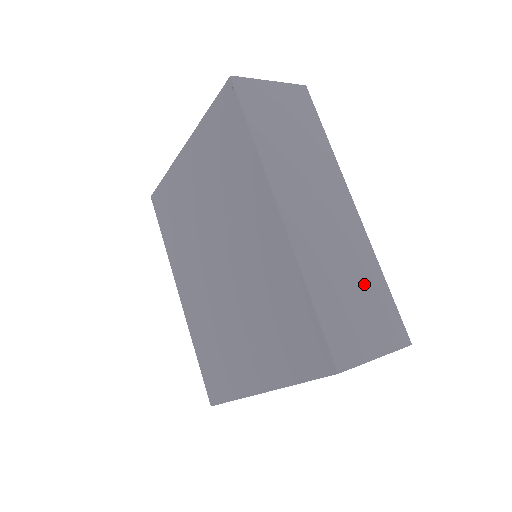
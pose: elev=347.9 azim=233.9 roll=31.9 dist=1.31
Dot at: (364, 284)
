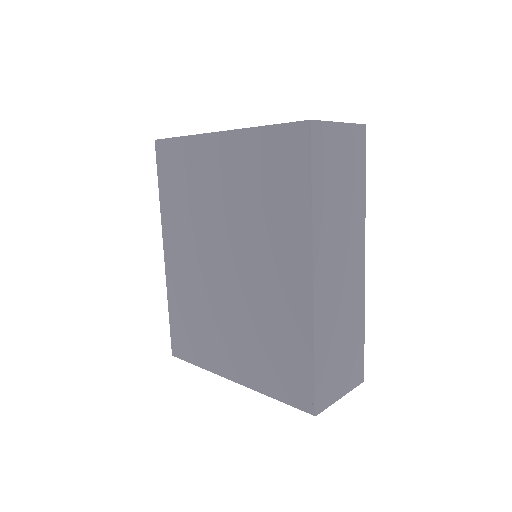
Dot at: (351, 336)
